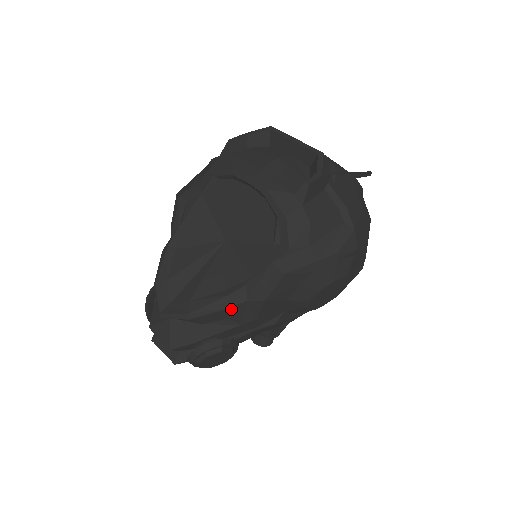
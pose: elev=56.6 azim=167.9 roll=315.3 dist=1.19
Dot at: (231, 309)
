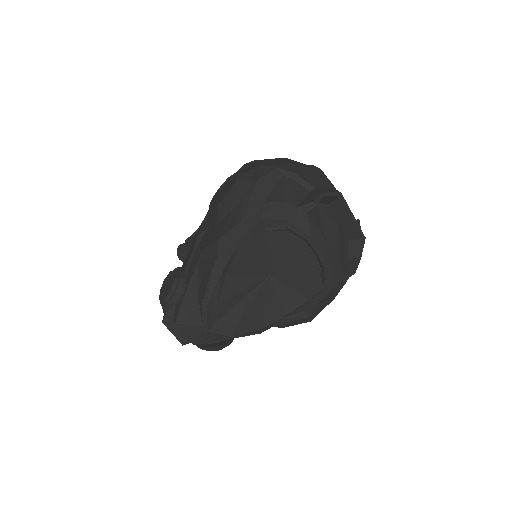
Dot at: (260, 332)
